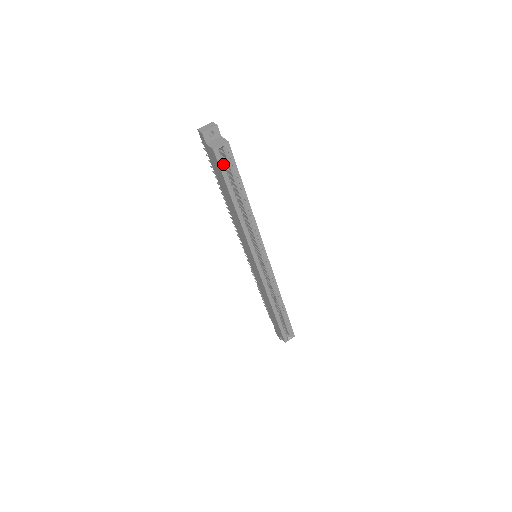
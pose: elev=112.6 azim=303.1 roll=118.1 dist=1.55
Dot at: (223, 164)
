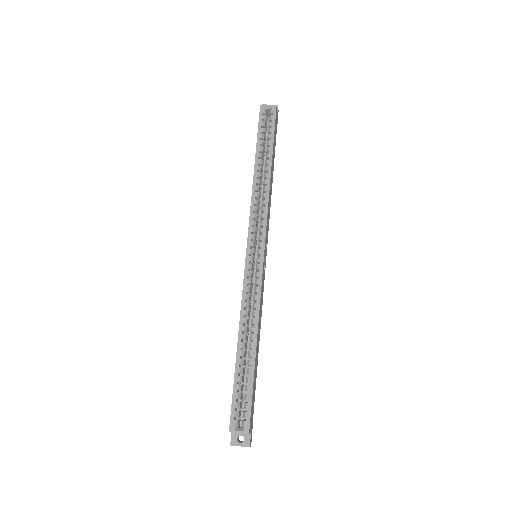
Dot at: (263, 121)
